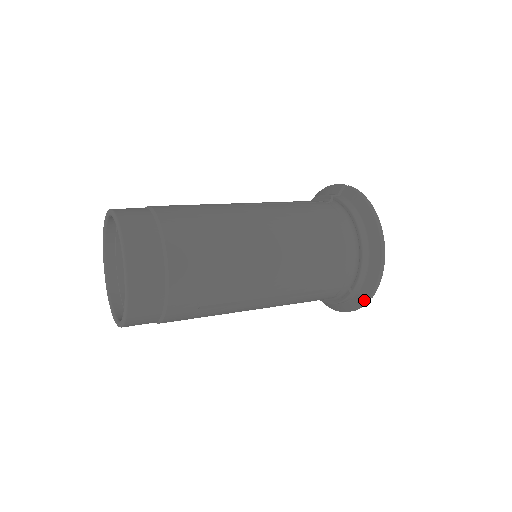
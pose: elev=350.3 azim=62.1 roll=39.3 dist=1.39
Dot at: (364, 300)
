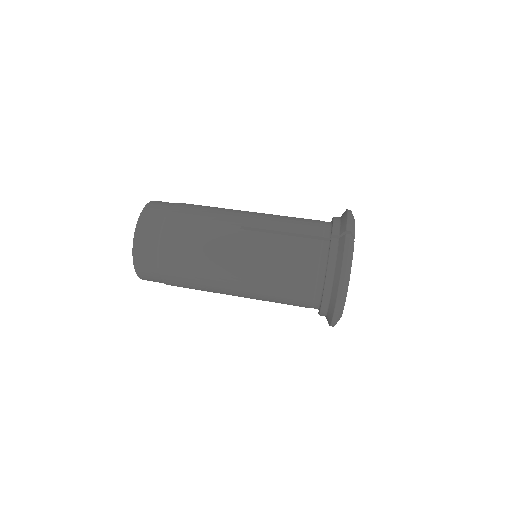
Dot at: occluded
